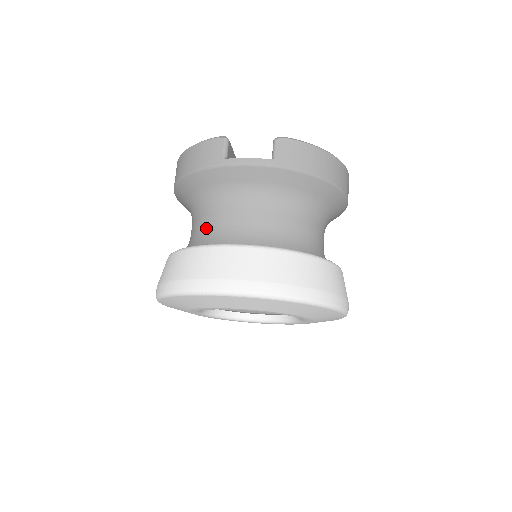
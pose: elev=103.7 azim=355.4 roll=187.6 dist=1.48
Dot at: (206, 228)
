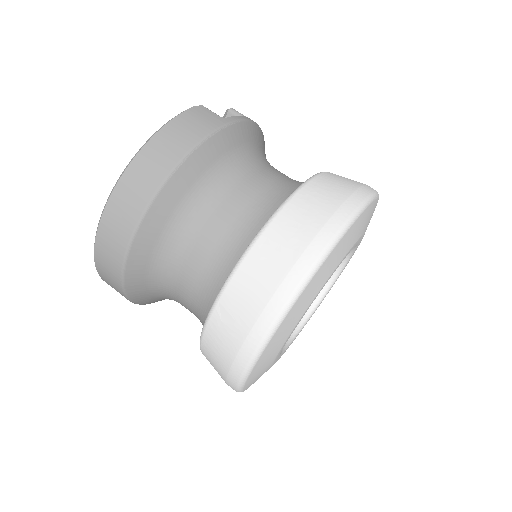
Dot at: (254, 199)
